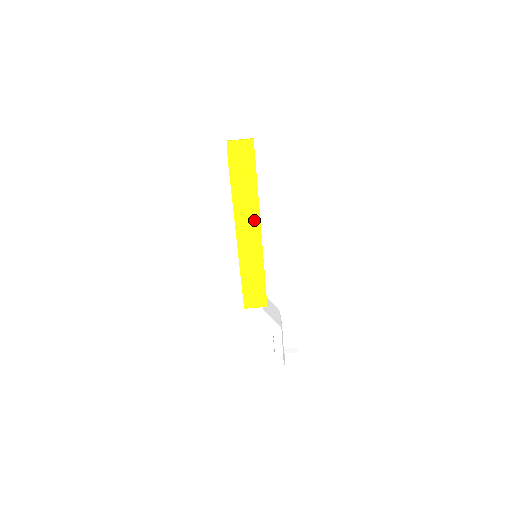
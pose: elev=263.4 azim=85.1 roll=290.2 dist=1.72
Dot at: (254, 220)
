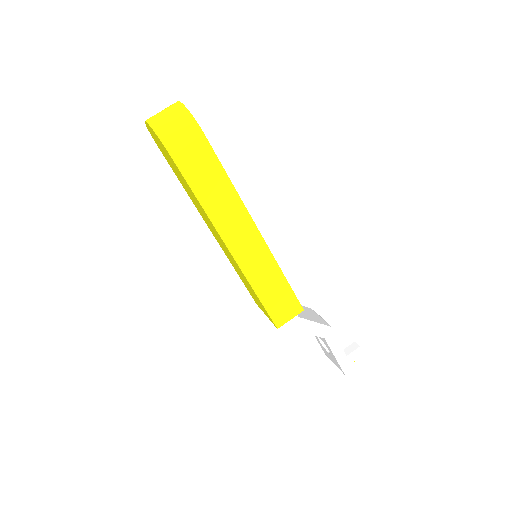
Dot at: (235, 207)
